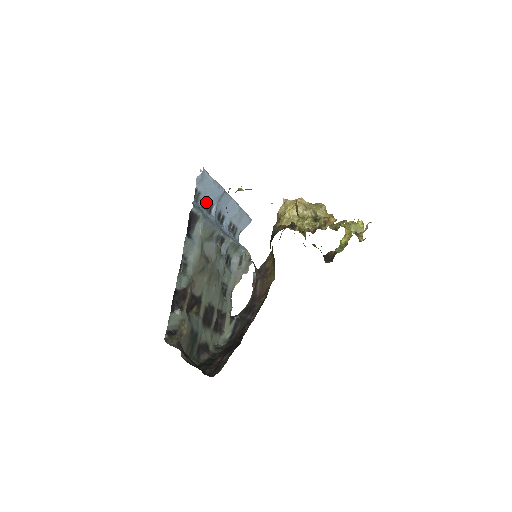
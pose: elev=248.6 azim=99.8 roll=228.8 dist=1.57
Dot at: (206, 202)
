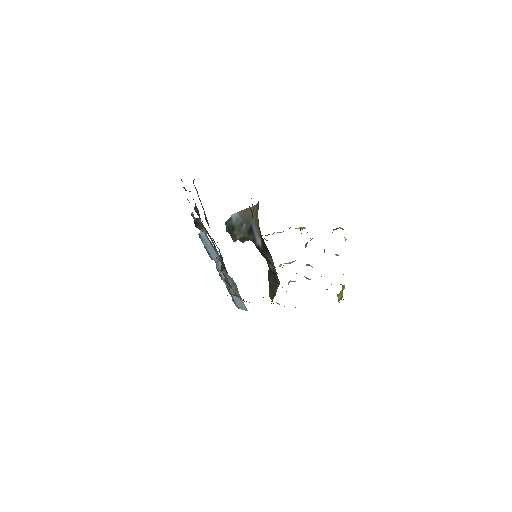
Dot at: (207, 251)
